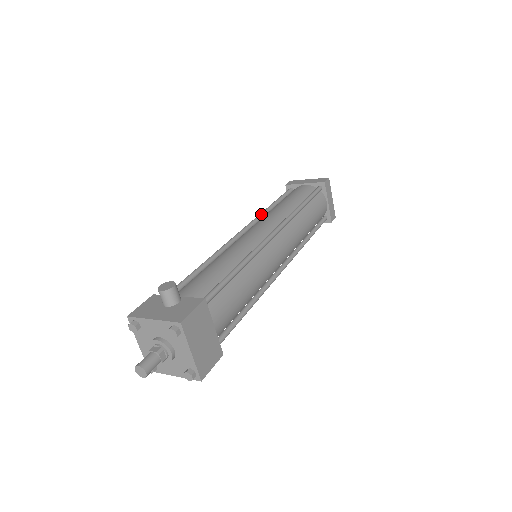
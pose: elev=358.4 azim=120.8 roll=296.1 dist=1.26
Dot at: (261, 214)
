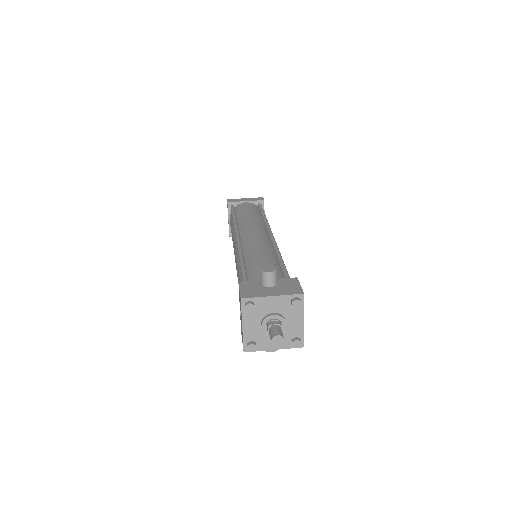
Dot at: (236, 223)
